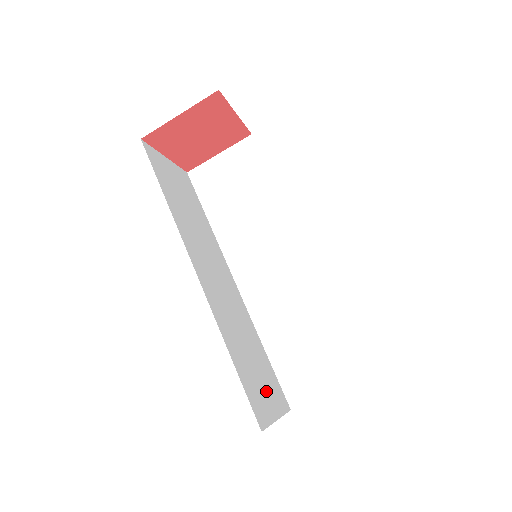
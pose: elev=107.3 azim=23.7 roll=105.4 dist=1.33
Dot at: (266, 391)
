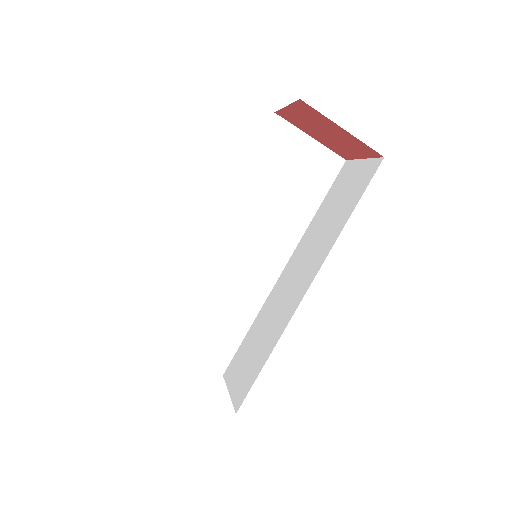
Dot at: (198, 339)
